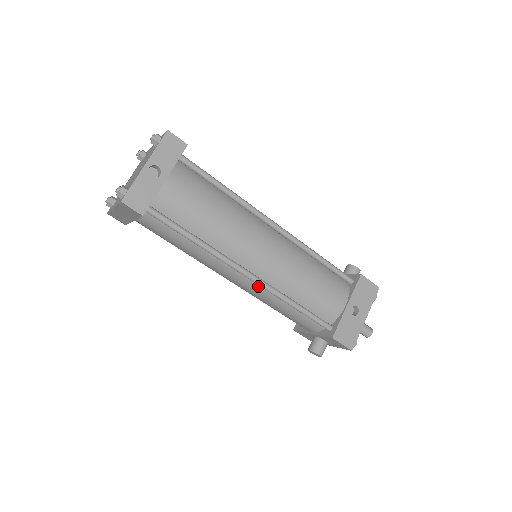
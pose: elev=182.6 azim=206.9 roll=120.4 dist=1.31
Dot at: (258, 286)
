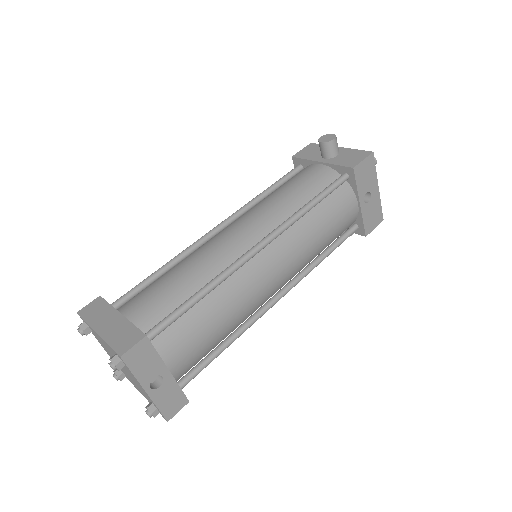
Dot at: occluded
